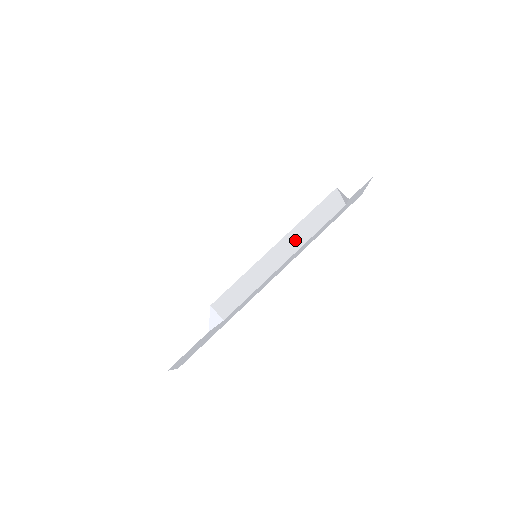
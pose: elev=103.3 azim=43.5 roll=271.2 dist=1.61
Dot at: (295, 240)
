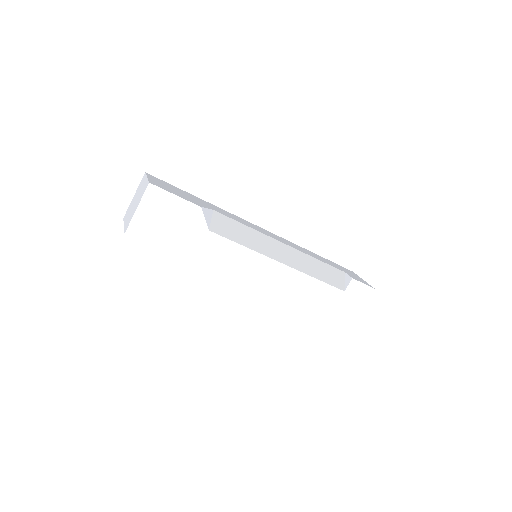
Dot at: (298, 260)
